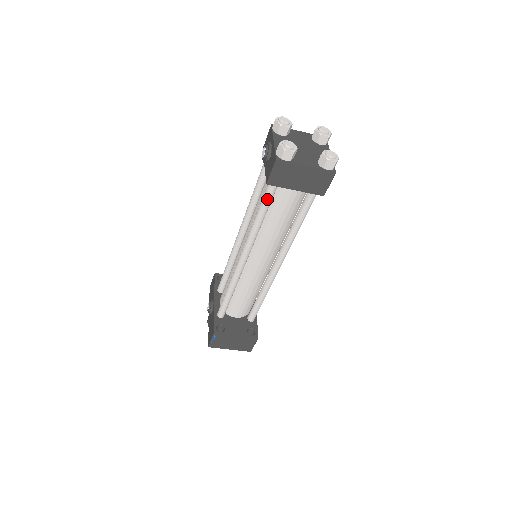
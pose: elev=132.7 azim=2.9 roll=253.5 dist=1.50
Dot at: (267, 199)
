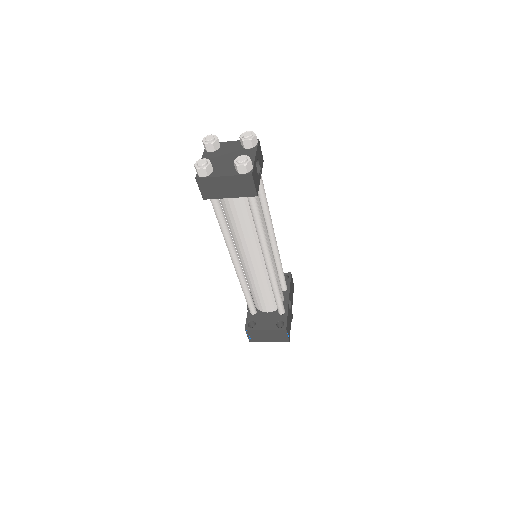
Dot at: (216, 210)
